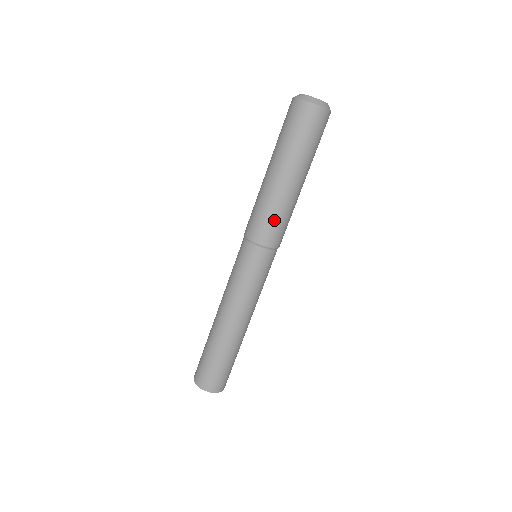
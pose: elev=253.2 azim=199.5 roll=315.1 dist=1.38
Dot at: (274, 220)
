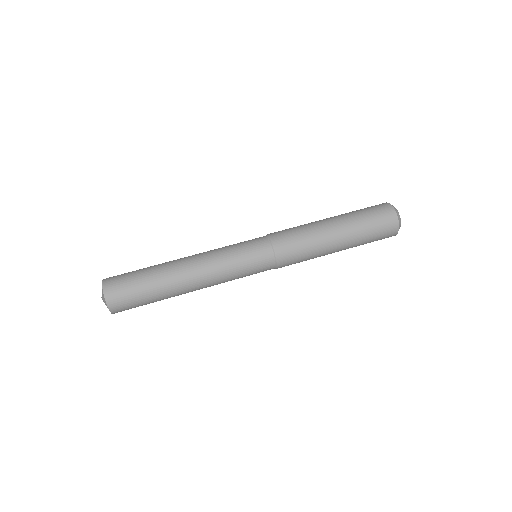
Dot at: (302, 251)
